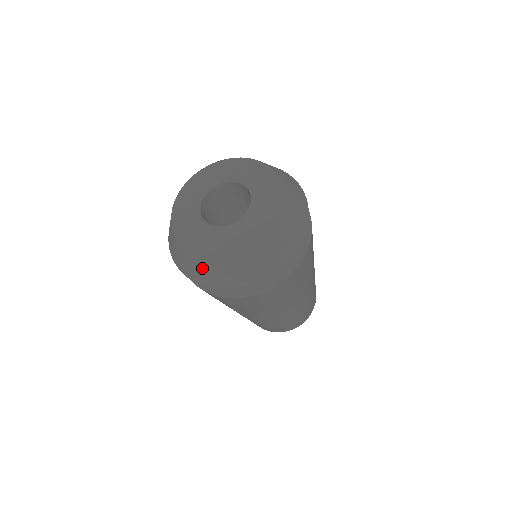
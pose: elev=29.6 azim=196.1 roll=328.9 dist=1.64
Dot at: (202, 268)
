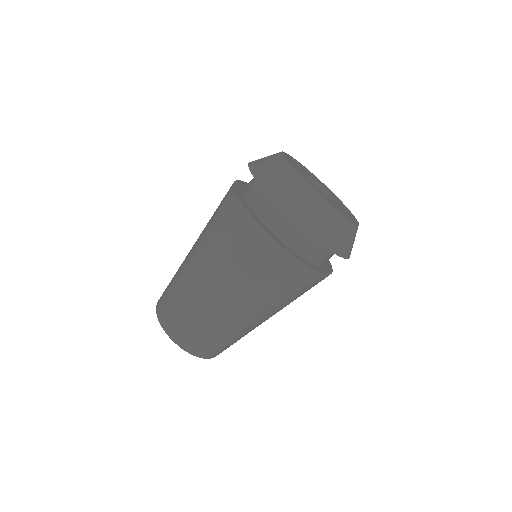
Dot at: (323, 219)
